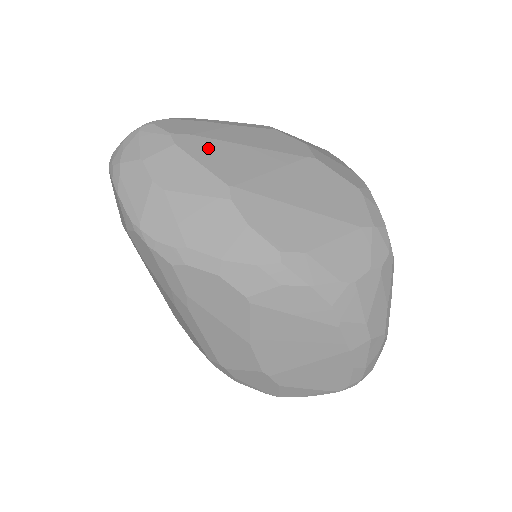
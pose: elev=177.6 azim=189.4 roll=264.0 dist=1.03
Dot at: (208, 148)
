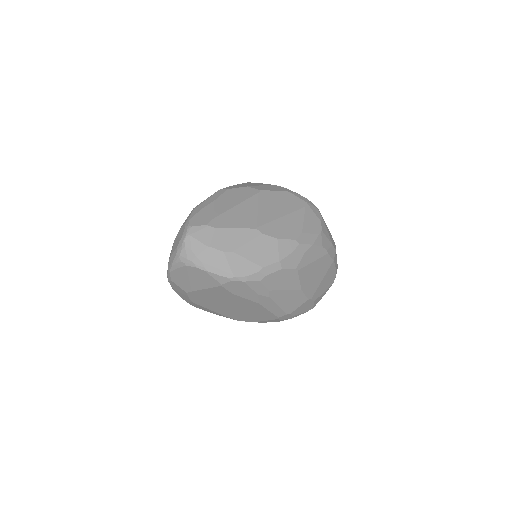
Dot at: (227, 219)
